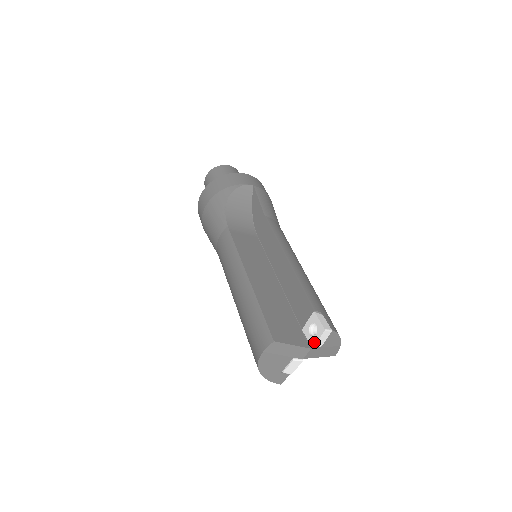
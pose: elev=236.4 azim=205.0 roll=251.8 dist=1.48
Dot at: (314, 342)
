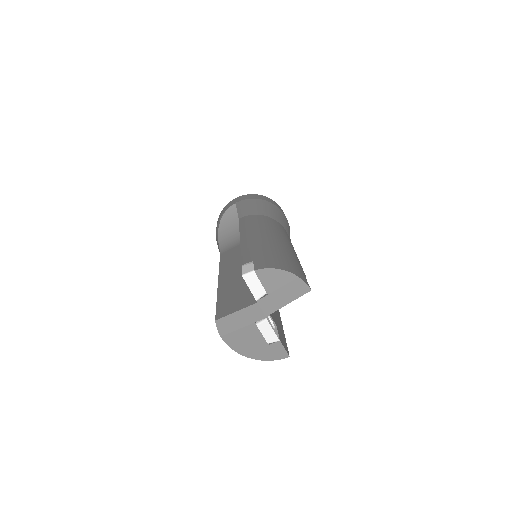
Dot at: occluded
